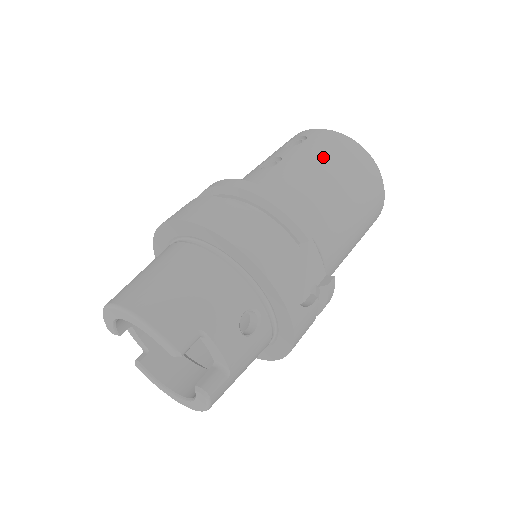
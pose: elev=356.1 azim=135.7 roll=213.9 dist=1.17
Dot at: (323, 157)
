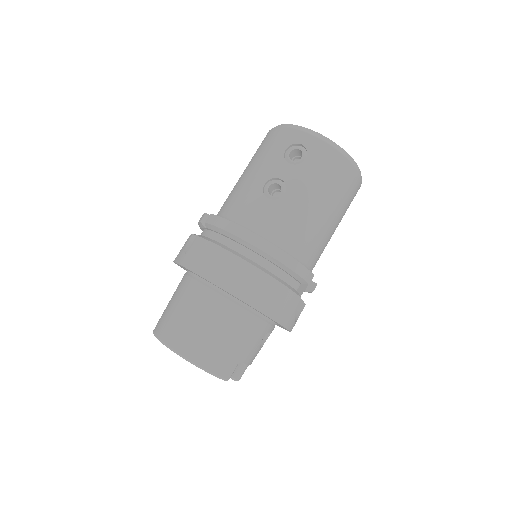
Dot at: (322, 187)
